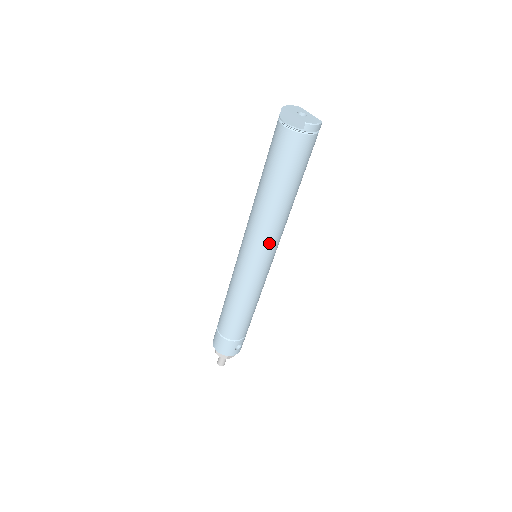
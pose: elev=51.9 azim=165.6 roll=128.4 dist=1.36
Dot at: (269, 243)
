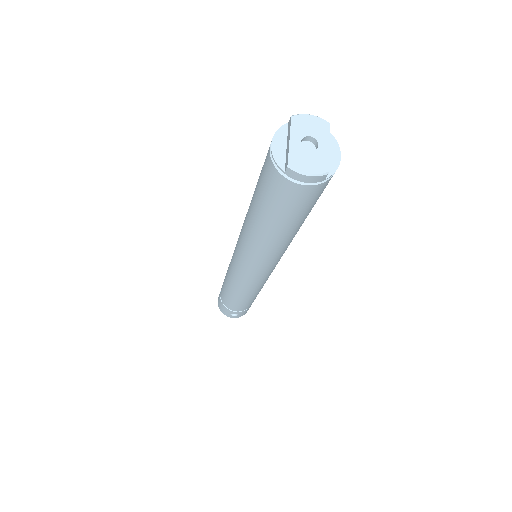
Dot at: (252, 260)
